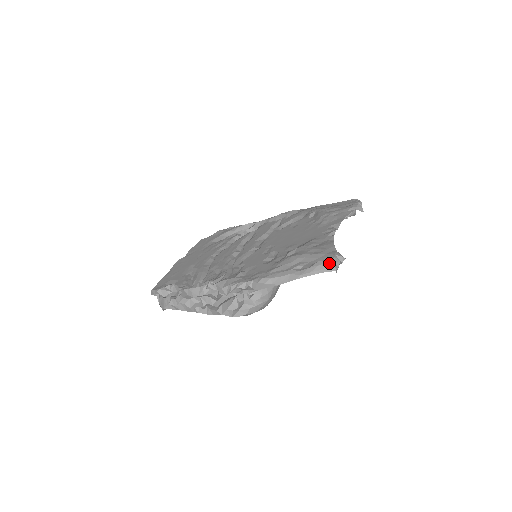
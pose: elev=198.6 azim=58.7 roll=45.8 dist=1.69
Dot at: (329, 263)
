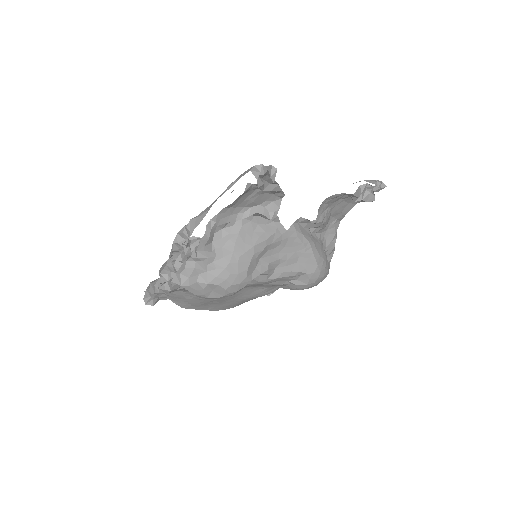
Dot at: occluded
